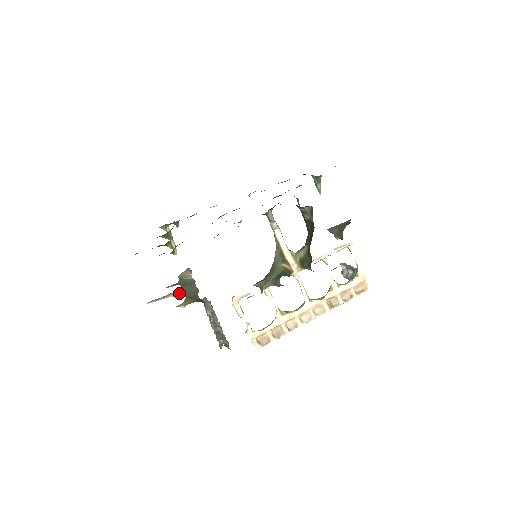
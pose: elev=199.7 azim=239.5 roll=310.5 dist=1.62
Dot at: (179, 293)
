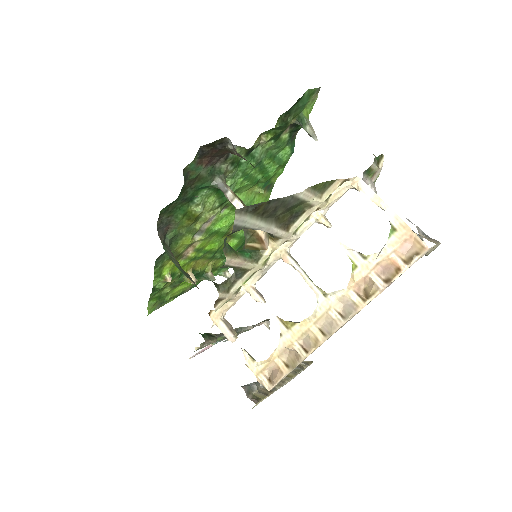
Dot at: occluded
